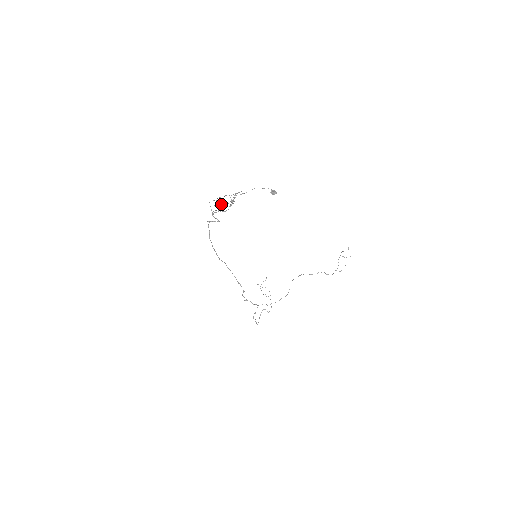
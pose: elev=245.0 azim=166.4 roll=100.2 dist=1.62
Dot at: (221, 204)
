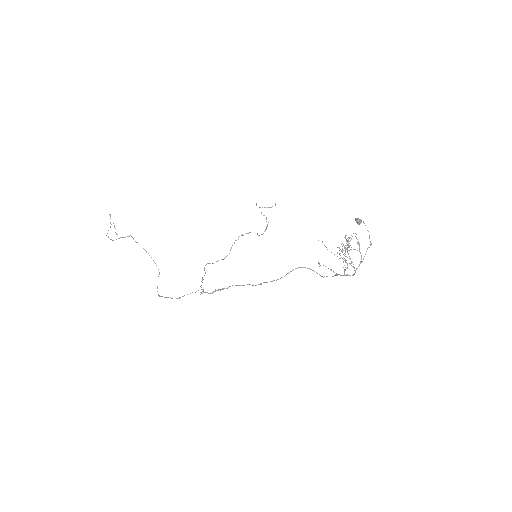
Dot at: (345, 256)
